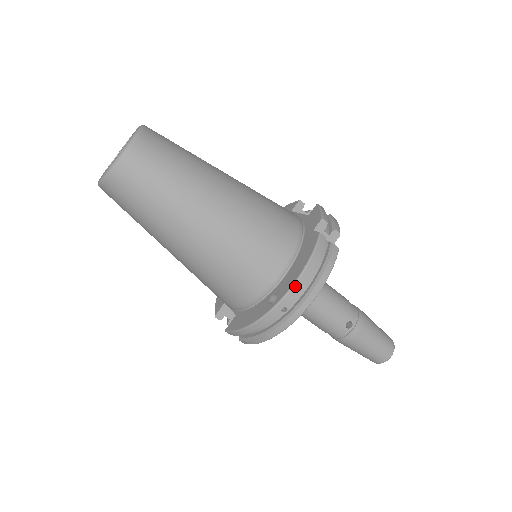
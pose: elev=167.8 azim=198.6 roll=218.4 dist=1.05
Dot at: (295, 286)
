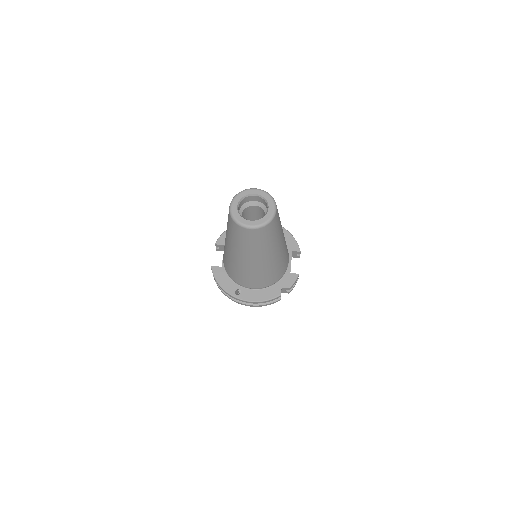
Dot at: (249, 302)
